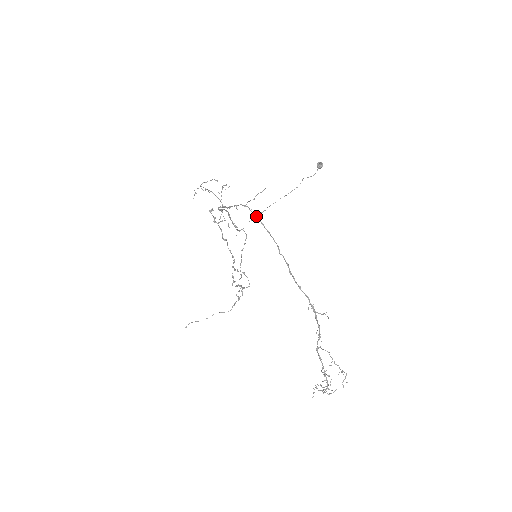
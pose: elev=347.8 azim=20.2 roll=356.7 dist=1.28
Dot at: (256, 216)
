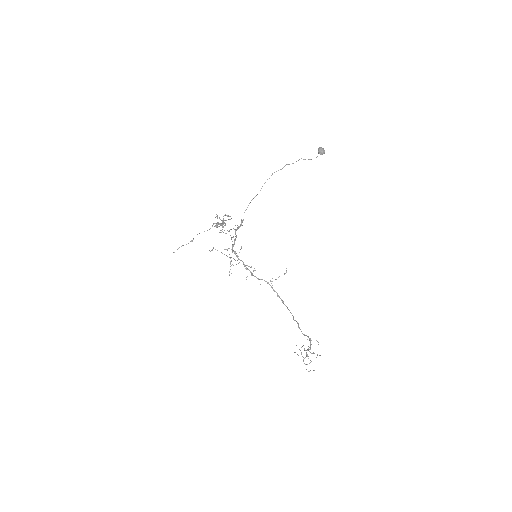
Dot at: (278, 296)
